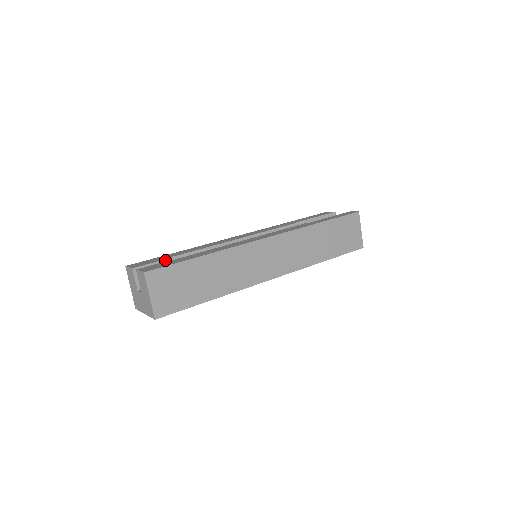
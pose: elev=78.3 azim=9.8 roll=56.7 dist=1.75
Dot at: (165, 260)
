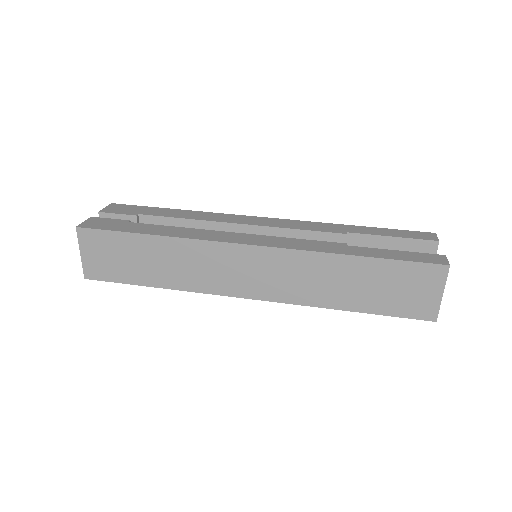
Dot at: (140, 216)
